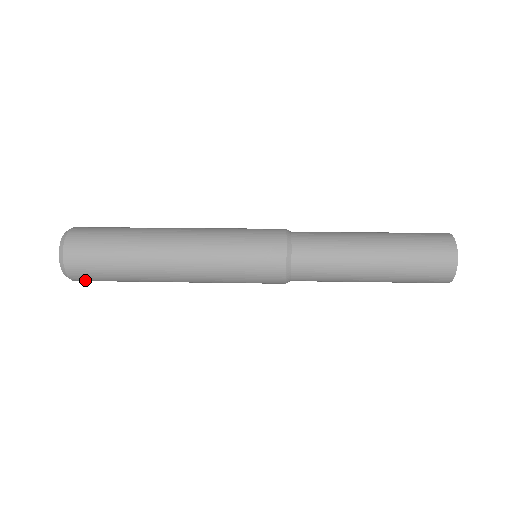
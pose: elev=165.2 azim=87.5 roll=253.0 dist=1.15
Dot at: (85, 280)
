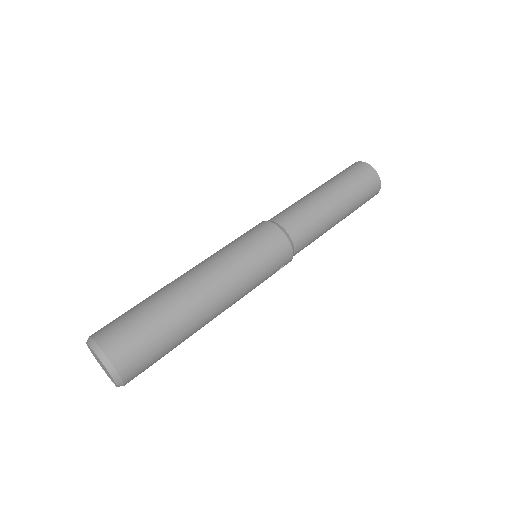
Dot at: occluded
